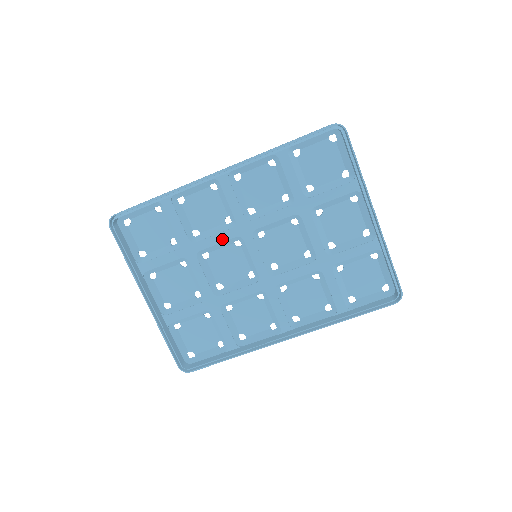
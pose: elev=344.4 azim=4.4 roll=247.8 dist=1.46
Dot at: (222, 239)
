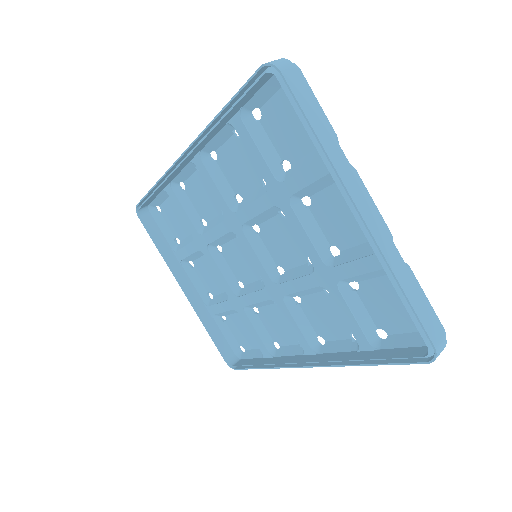
Dot at: (220, 233)
